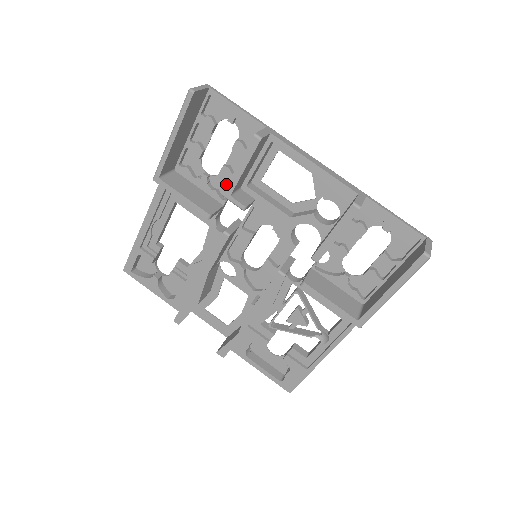
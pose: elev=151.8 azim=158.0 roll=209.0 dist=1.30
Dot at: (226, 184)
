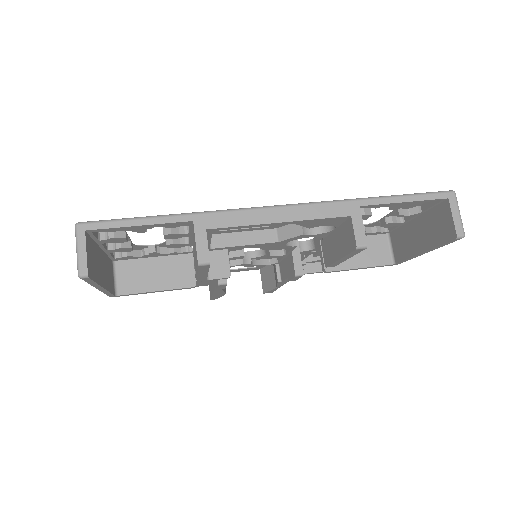
Dot at: occluded
